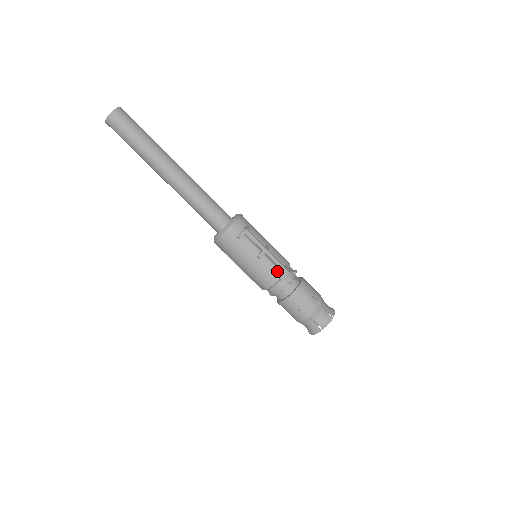
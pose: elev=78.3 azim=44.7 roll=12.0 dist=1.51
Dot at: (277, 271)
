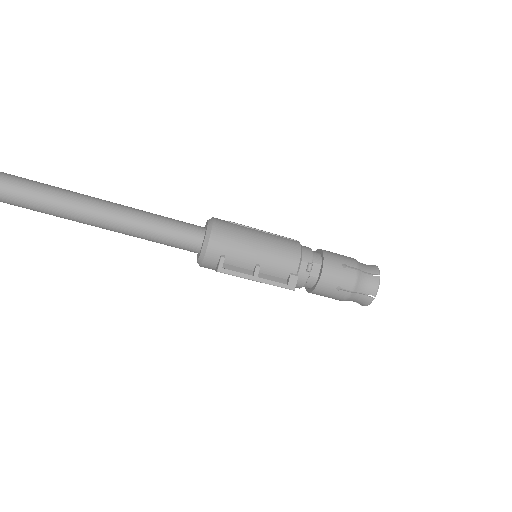
Dot at: occluded
